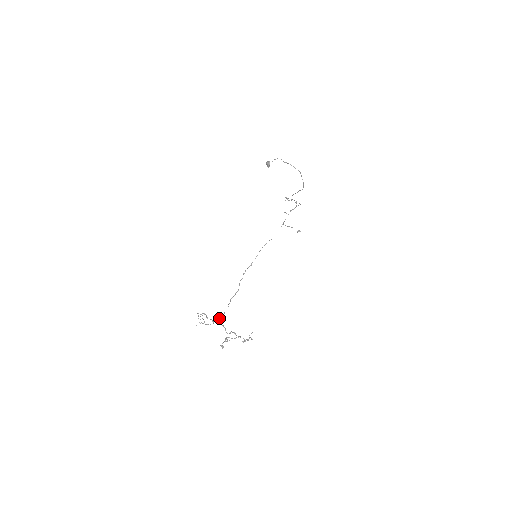
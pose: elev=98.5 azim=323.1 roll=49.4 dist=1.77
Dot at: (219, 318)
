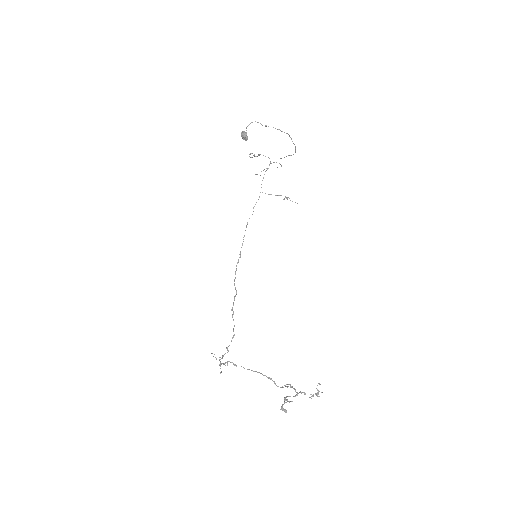
Dot at: (231, 340)
